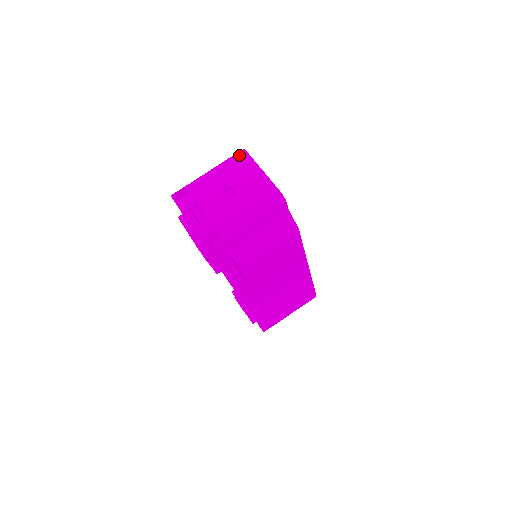
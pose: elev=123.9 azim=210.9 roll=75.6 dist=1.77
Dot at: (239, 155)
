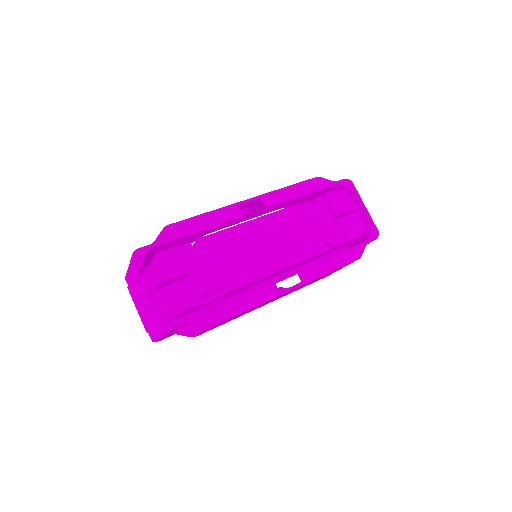
Dot at: (132, 263)
